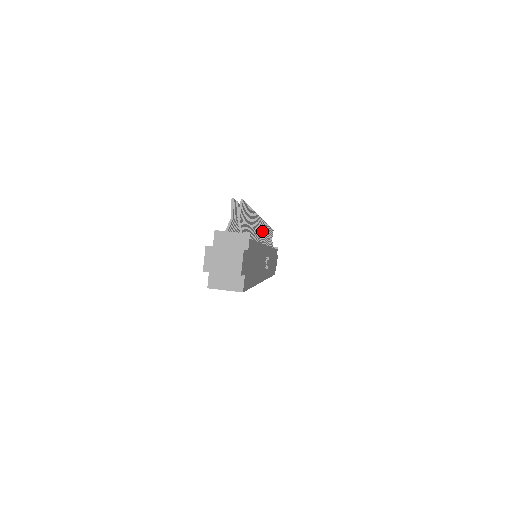
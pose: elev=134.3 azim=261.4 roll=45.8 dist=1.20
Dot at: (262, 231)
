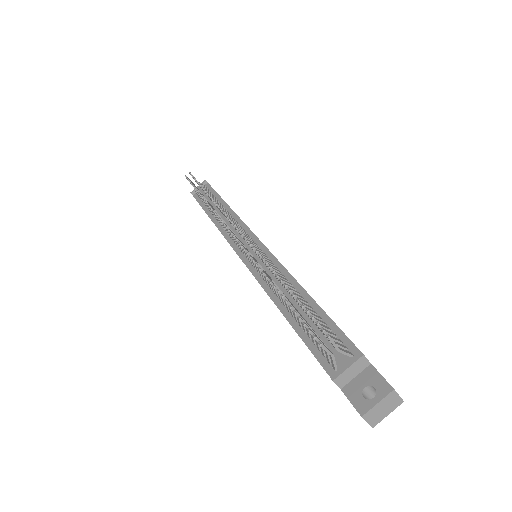
Dot at: occluded
